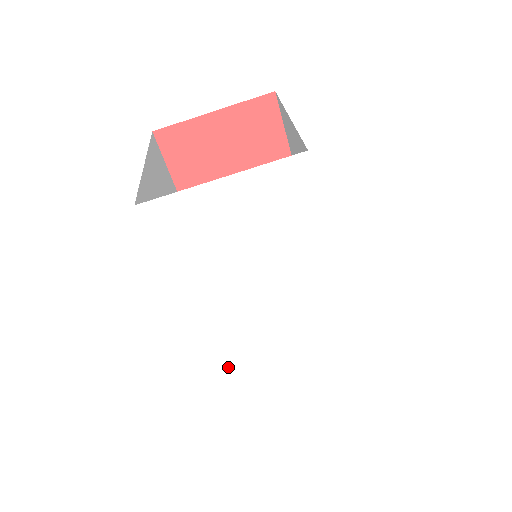
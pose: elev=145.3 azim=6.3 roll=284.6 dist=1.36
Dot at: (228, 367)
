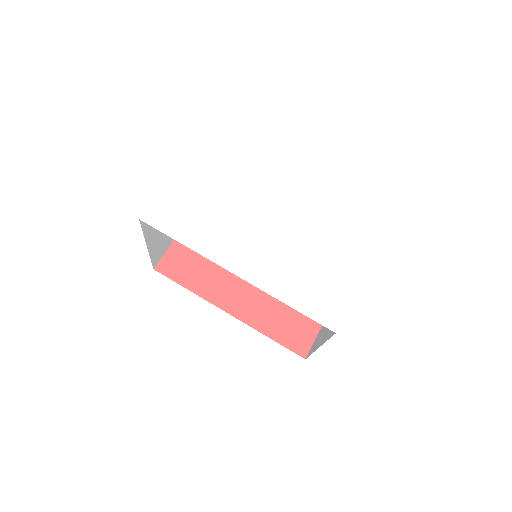
Dot at: (287, 293)
